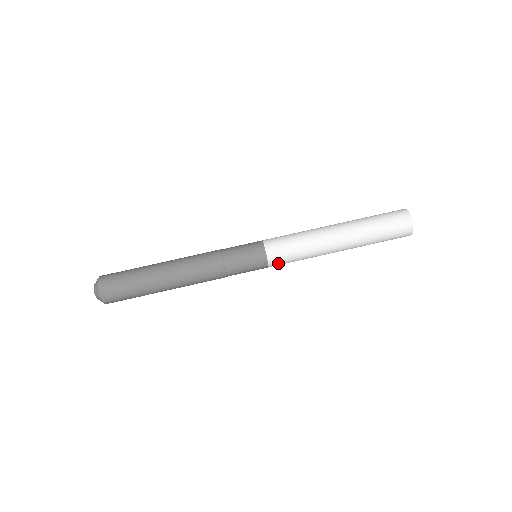
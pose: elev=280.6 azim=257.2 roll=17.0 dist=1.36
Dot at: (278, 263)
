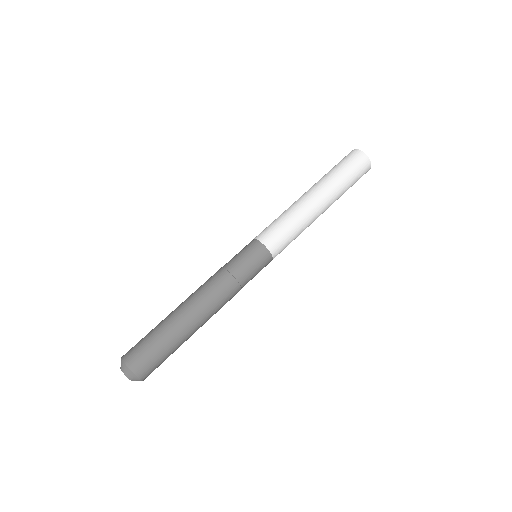
Dot at: (279, 250)
